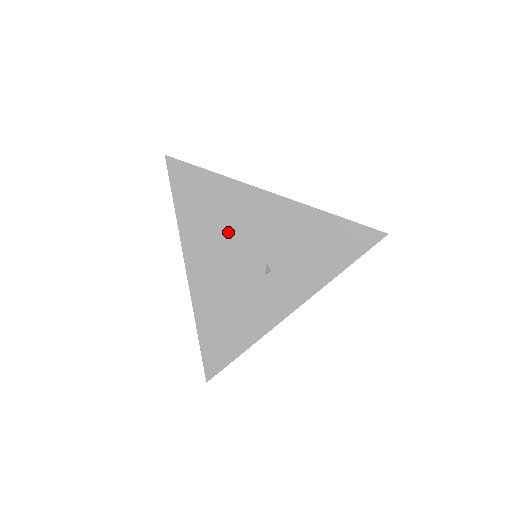
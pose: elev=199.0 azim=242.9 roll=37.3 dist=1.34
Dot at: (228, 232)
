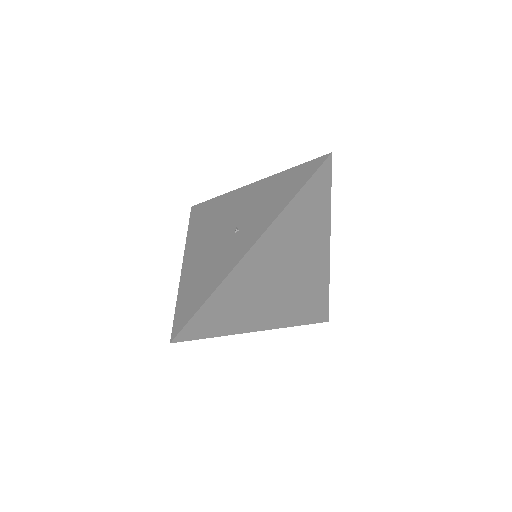
Dot at: (216, 223)
